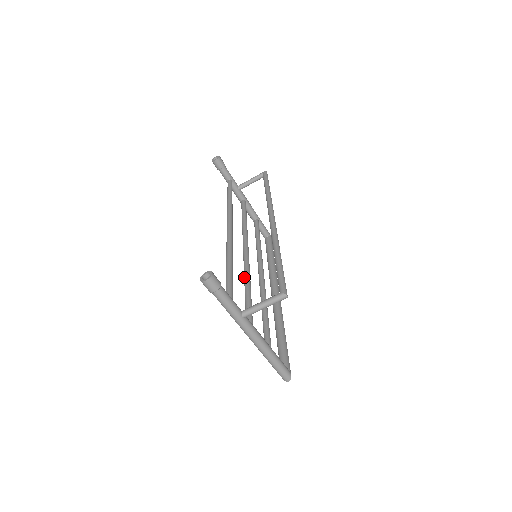
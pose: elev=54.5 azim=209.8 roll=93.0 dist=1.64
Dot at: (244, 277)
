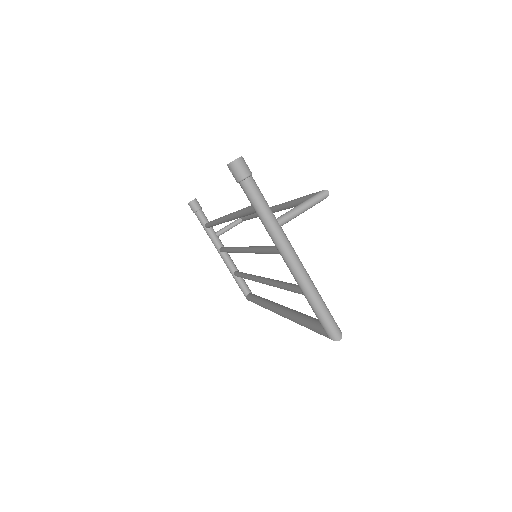
Dot at: (254, 248)
